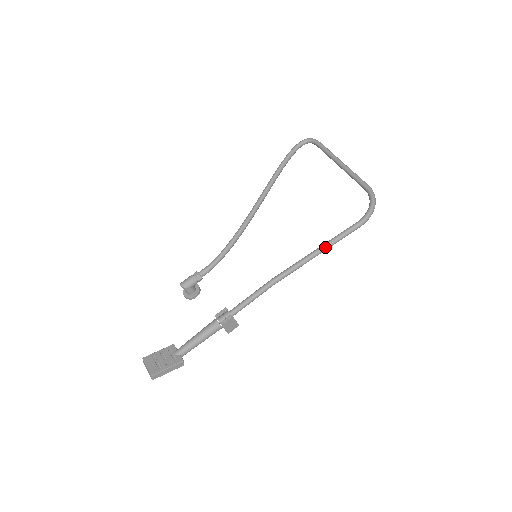
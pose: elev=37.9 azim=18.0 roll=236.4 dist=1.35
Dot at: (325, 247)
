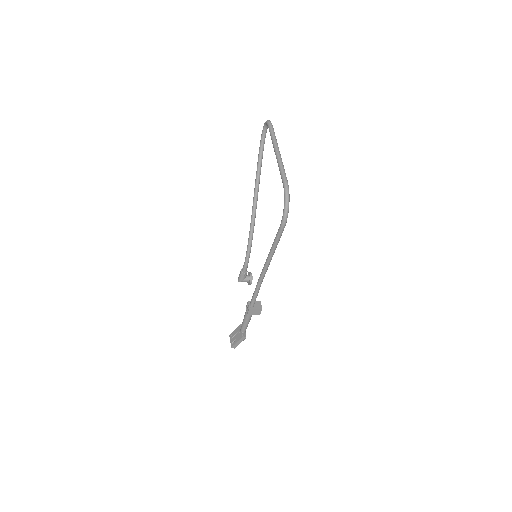
Dot at: (271, 252)
